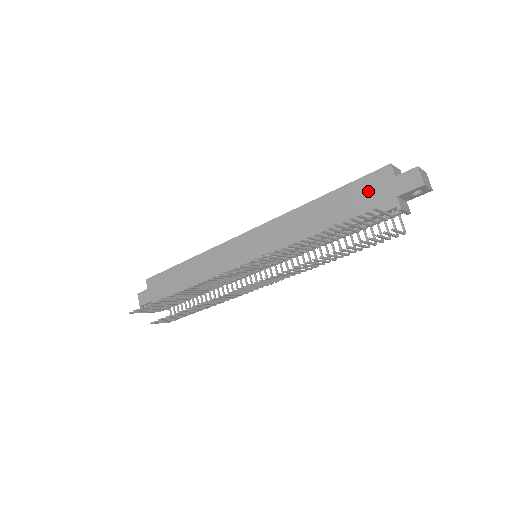
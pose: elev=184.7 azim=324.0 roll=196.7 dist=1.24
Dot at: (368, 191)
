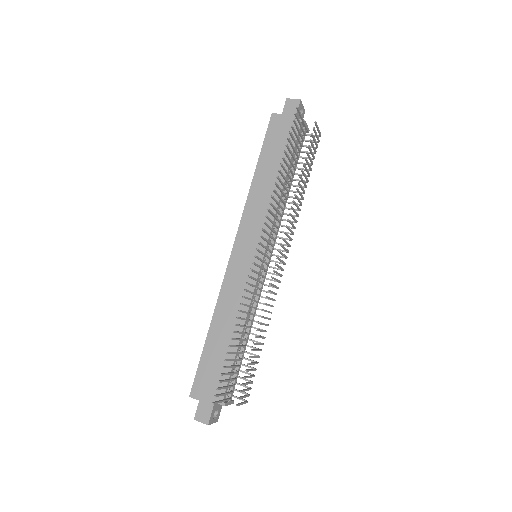
Dot at: (277, 135)
